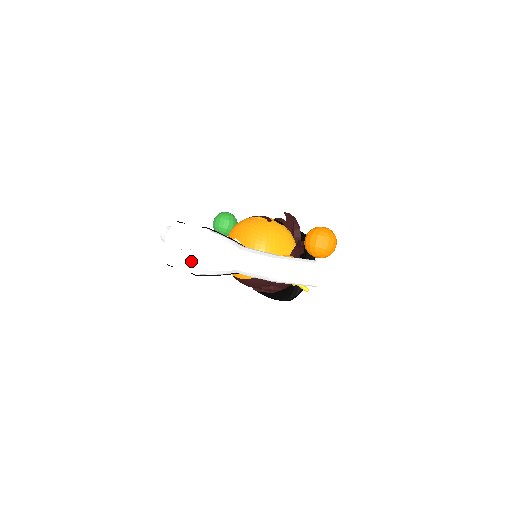
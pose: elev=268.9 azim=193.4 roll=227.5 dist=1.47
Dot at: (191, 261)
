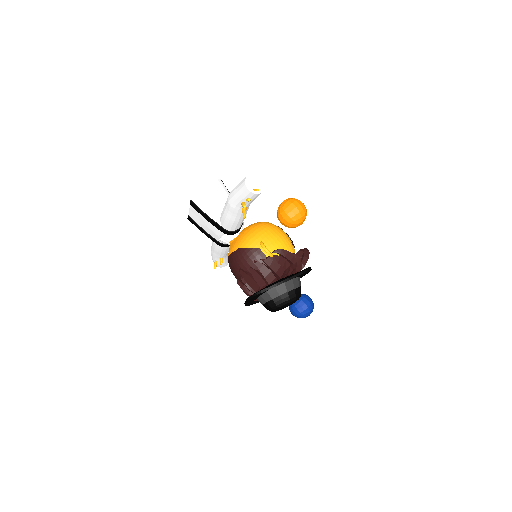
Dot at: occluded
